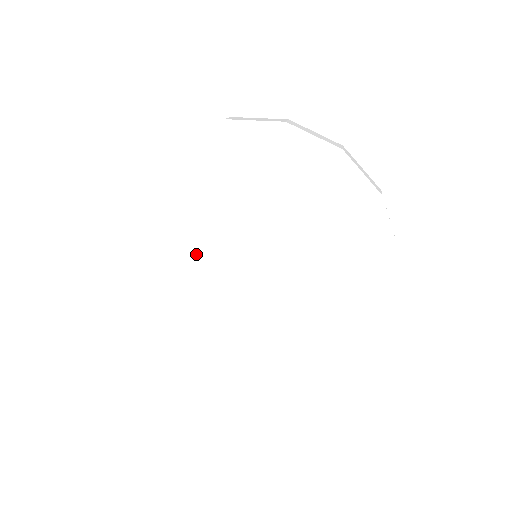
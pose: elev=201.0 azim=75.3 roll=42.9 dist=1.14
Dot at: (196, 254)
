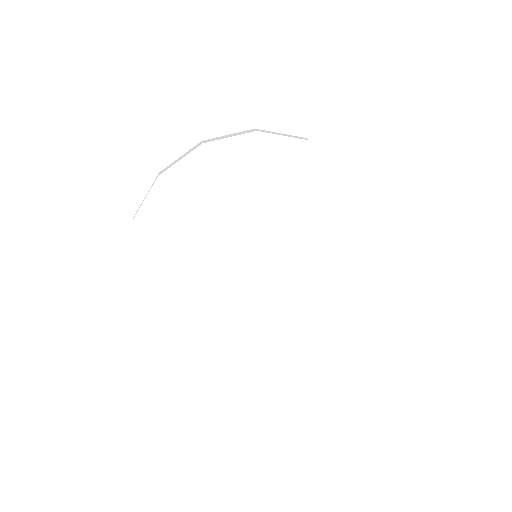
Dot at: (206, 252)
